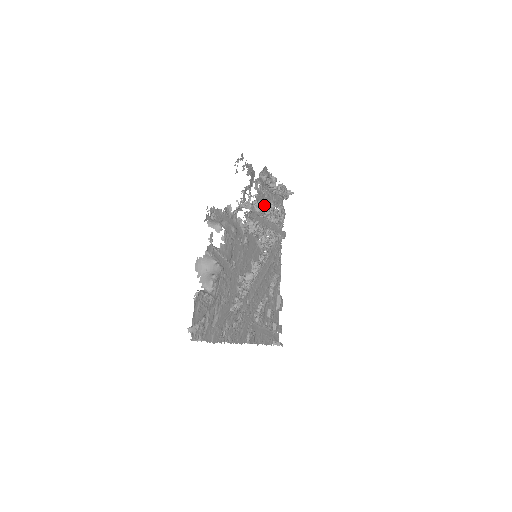
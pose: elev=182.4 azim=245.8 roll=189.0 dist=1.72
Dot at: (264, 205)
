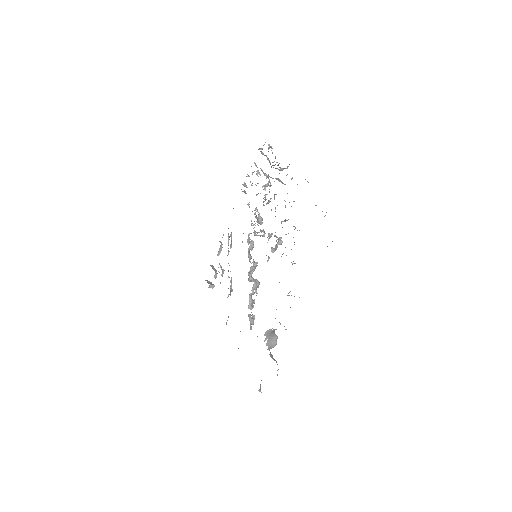
Dot at: occluded
